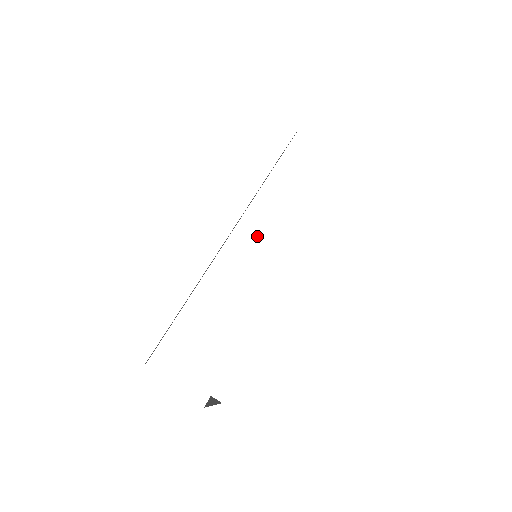
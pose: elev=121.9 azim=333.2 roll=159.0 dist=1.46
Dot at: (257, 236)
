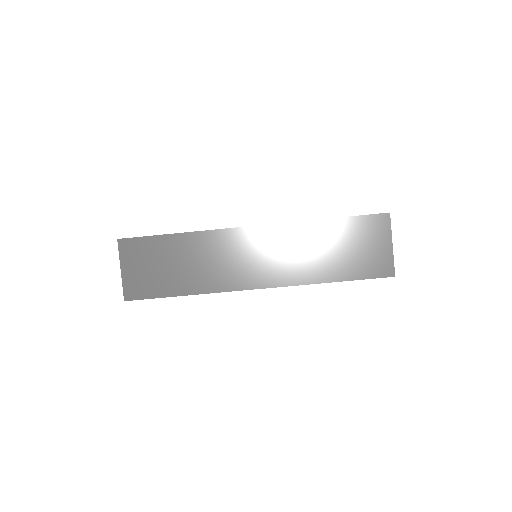
Dot at: occluded
